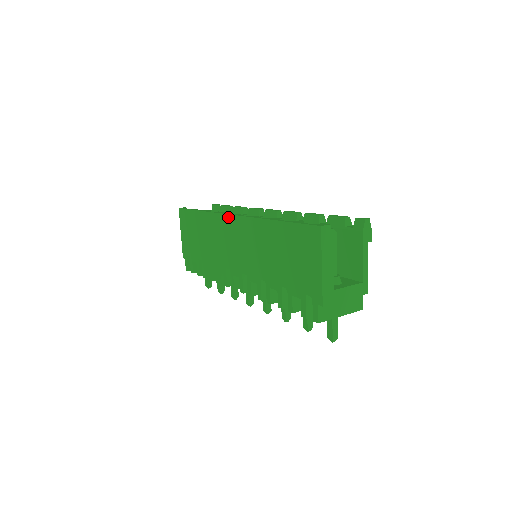
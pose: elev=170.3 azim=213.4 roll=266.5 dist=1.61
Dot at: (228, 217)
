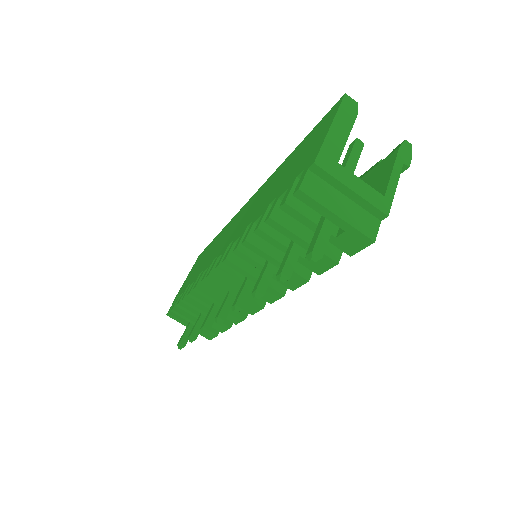
Dot at: (245, 205)
